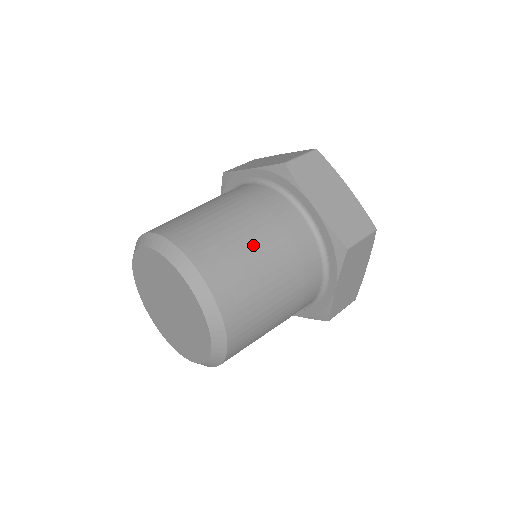
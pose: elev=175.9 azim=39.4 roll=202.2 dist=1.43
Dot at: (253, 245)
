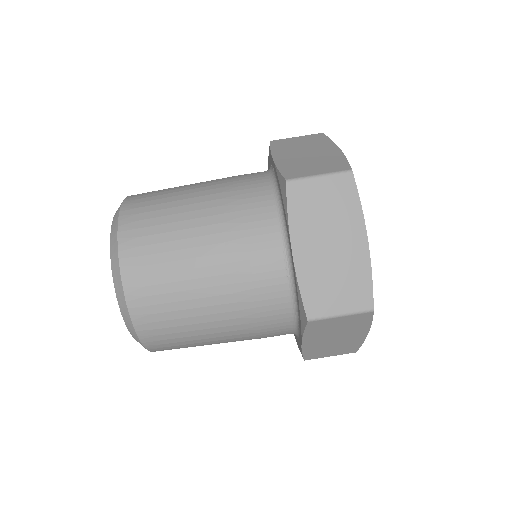
Dot at: (190, 190)
